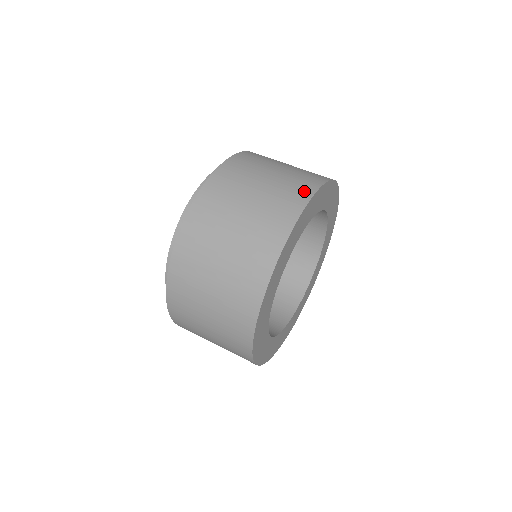
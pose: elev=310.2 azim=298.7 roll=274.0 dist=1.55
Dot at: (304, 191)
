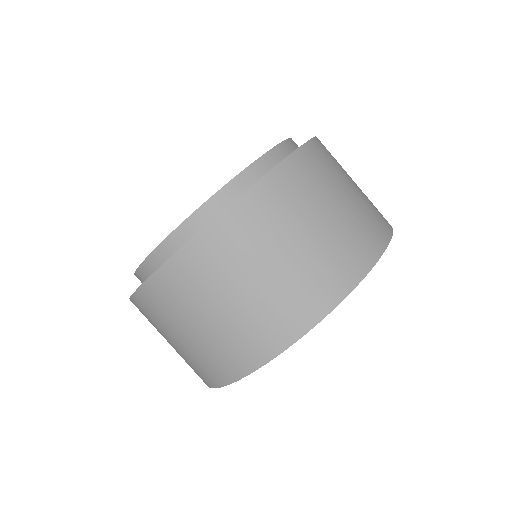
Dot at: (263, 348)
